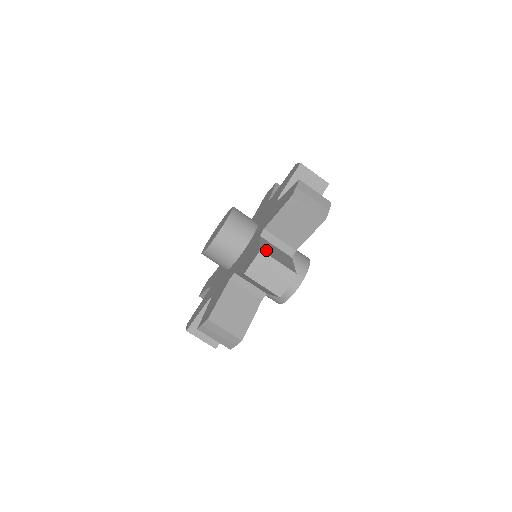
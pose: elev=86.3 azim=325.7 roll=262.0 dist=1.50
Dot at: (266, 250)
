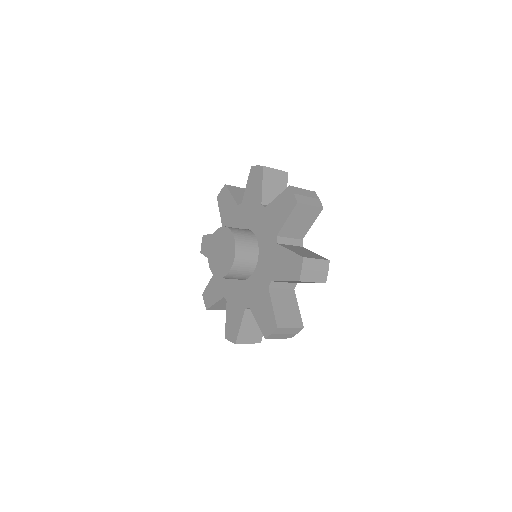
Dot at: (280, 319)
